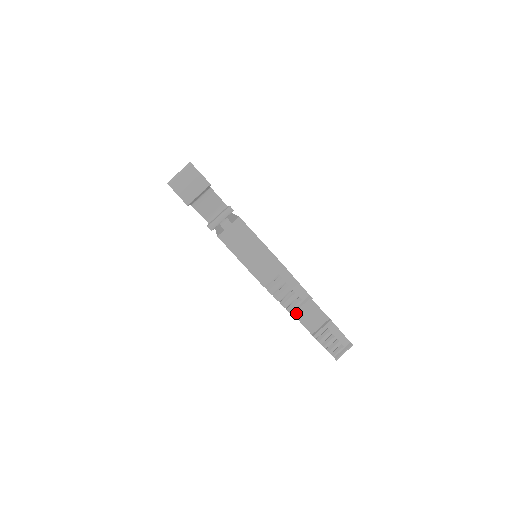
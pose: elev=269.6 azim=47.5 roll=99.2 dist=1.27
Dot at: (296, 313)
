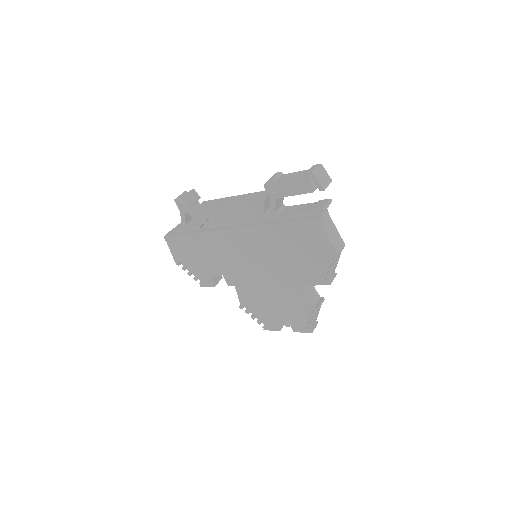
Dot at: (306, 292)
